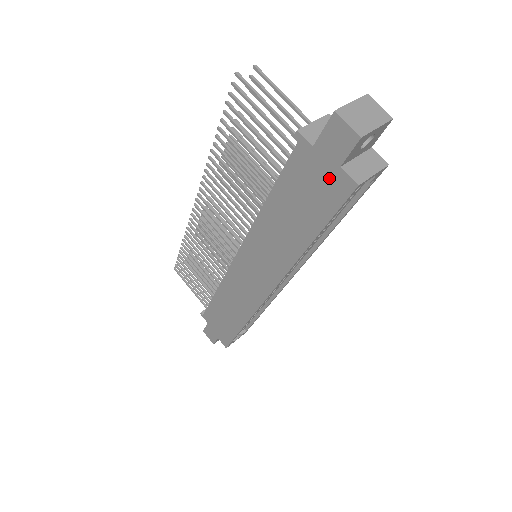
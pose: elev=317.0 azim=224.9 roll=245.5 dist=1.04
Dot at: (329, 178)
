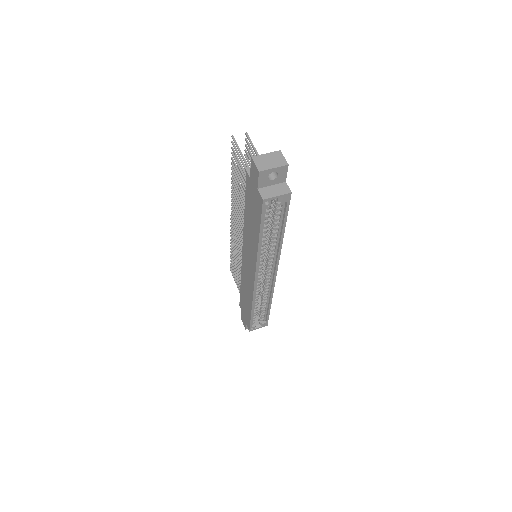
Dot at: (256, 196)
